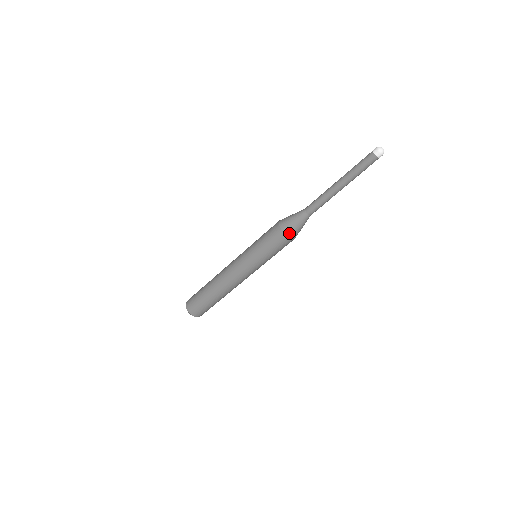
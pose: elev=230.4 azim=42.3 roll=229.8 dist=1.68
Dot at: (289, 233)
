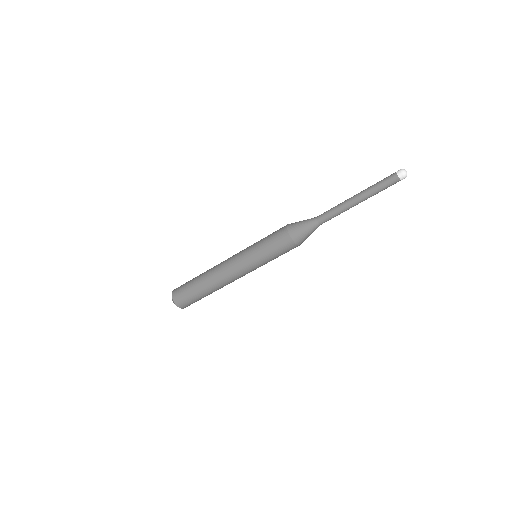
Dot at: (294, 236)
